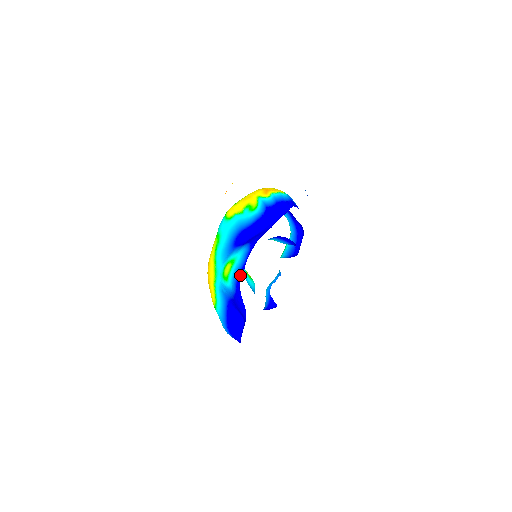
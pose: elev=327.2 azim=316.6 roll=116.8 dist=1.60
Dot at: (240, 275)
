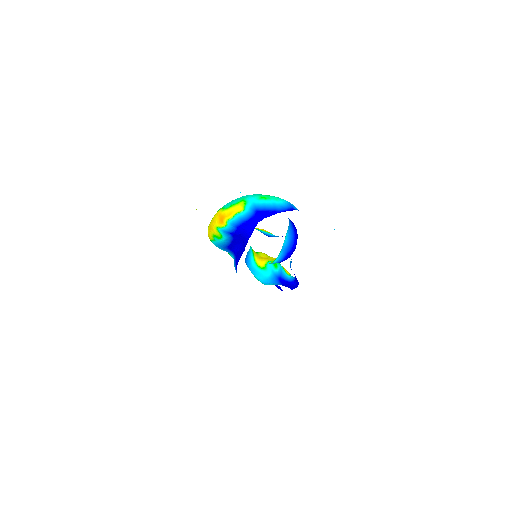
Dot at: occluded
